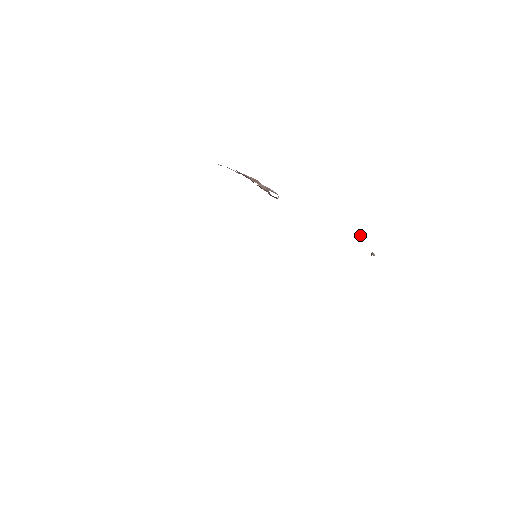
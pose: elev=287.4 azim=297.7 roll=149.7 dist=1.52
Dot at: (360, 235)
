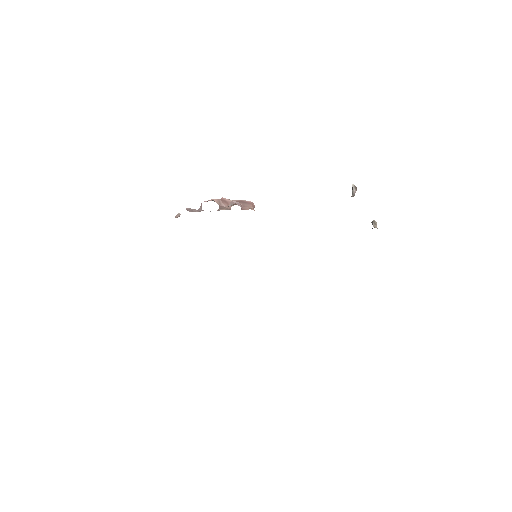
Dot at: (353, 190)
